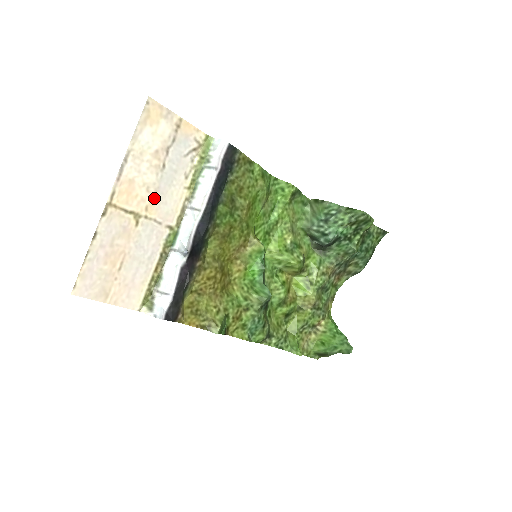
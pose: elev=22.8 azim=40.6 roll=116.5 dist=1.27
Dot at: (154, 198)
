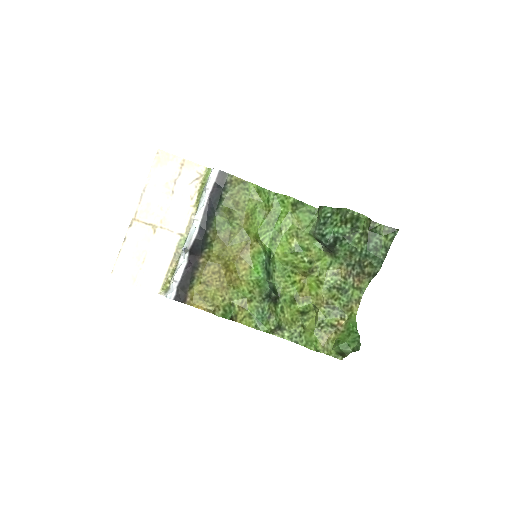
Dot at: (167, 214)
